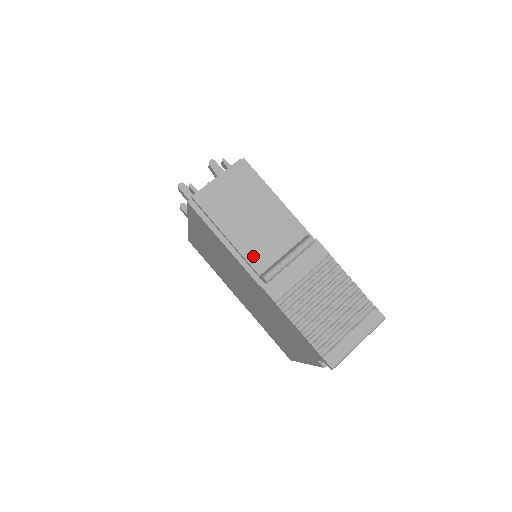
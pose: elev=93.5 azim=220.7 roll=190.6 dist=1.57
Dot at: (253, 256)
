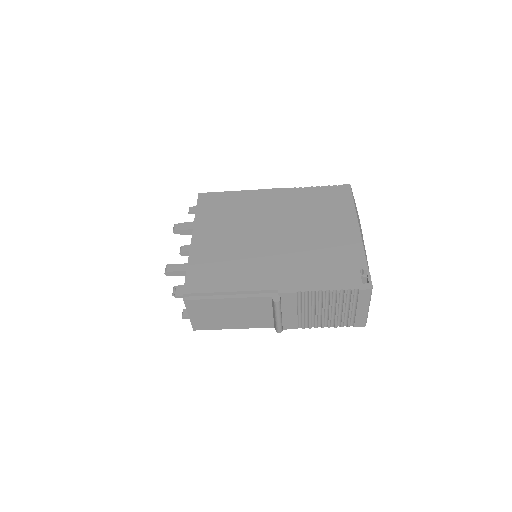
Dot at: (259, 325)
